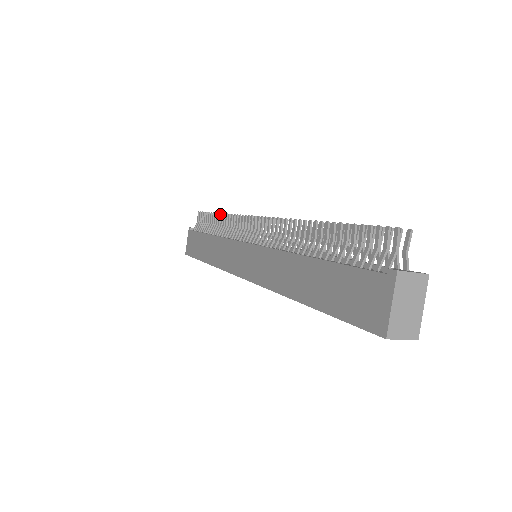
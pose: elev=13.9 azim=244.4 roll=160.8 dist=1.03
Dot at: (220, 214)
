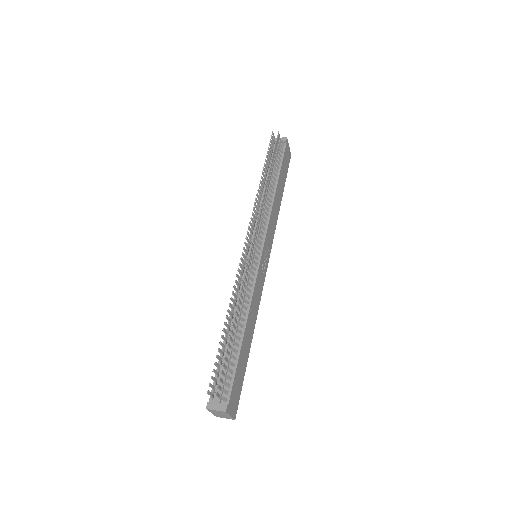
Dot at: (261, 178)
